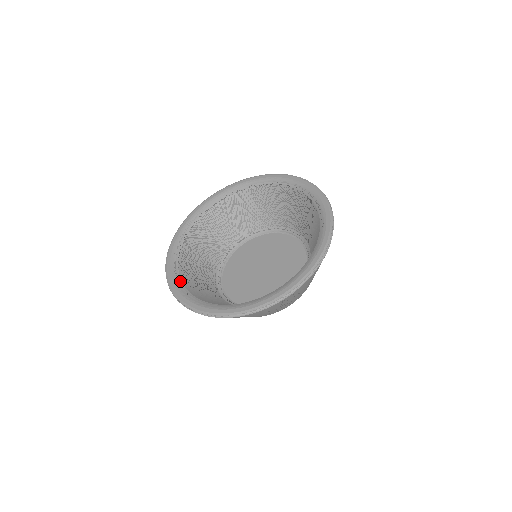
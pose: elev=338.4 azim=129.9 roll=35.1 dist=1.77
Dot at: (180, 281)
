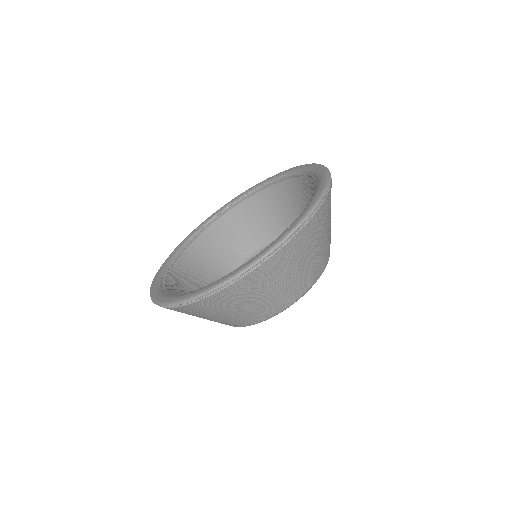
Dot at: (166, 273)
